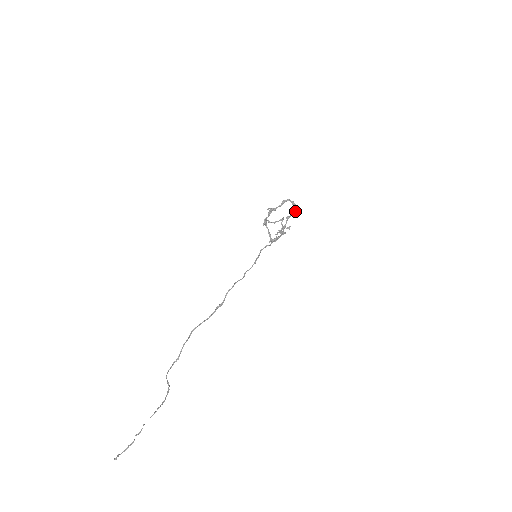
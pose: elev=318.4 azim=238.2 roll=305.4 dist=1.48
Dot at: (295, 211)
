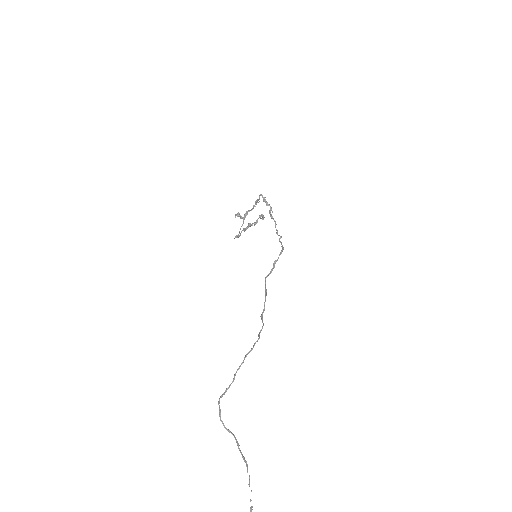
Dot at: (271, 210)
